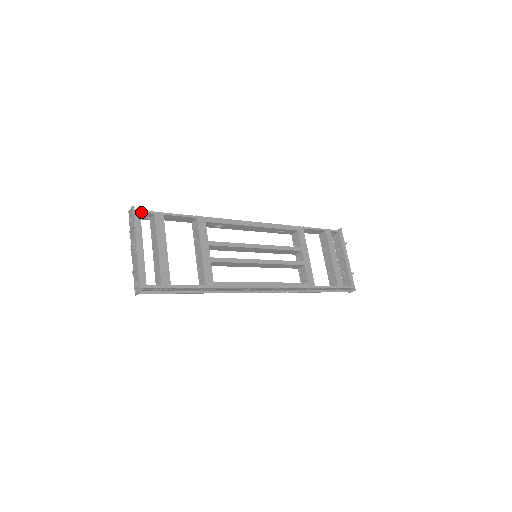
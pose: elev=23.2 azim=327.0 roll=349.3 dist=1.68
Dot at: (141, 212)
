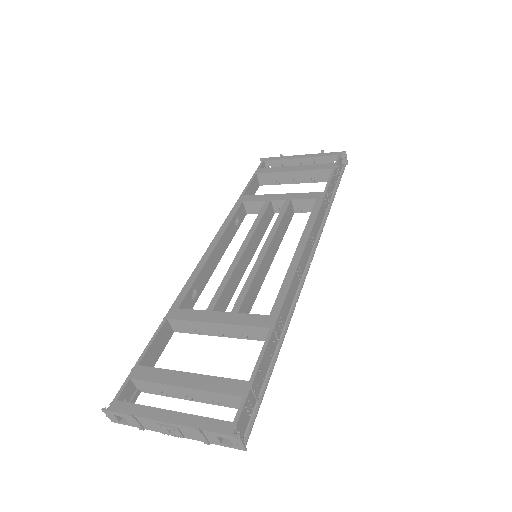
Dot at: (117, 399)
